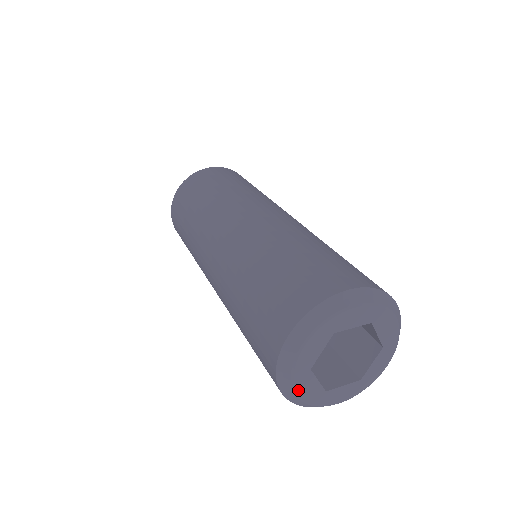
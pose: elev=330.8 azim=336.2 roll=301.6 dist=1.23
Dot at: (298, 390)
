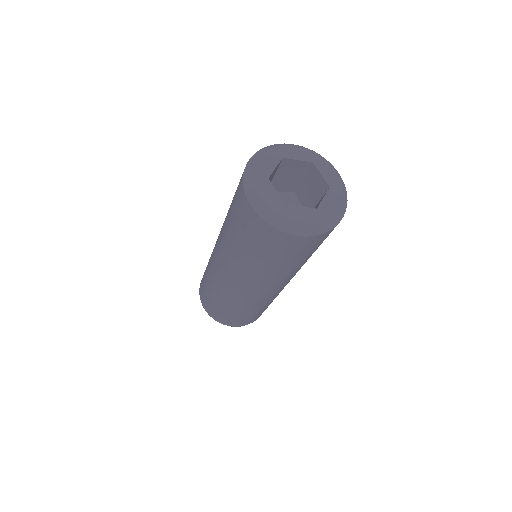
Dot at: (265, 156)
